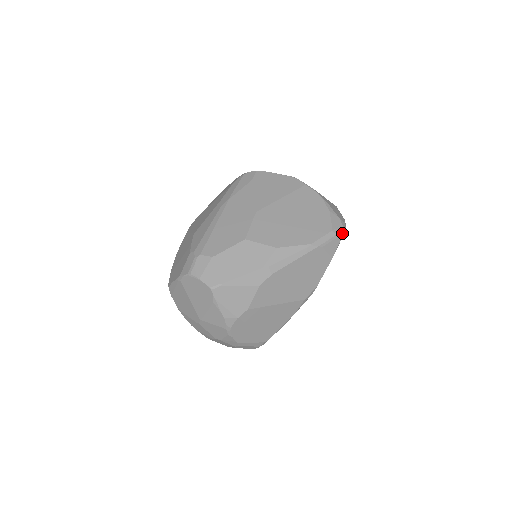
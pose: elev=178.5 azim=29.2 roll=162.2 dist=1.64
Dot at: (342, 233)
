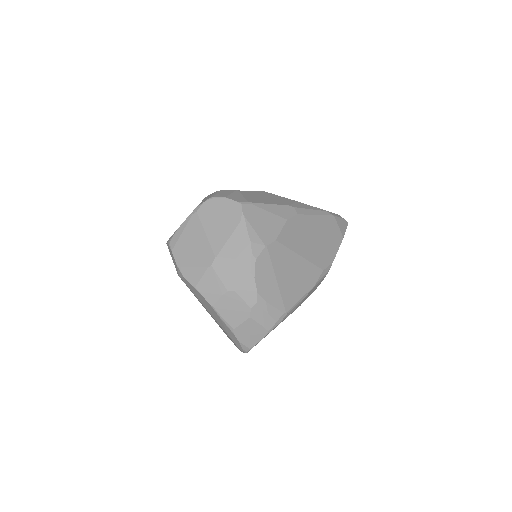
Dot at: (347, 222)
